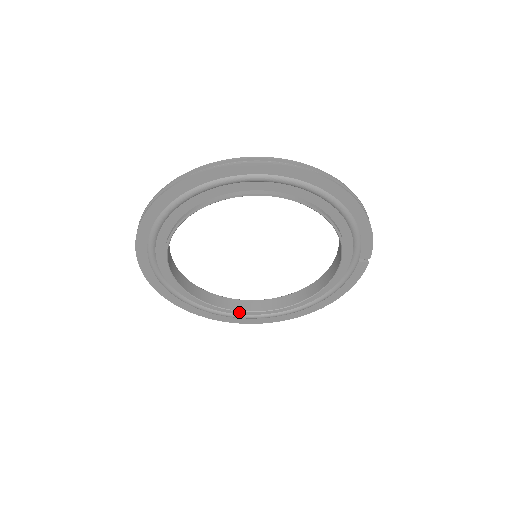
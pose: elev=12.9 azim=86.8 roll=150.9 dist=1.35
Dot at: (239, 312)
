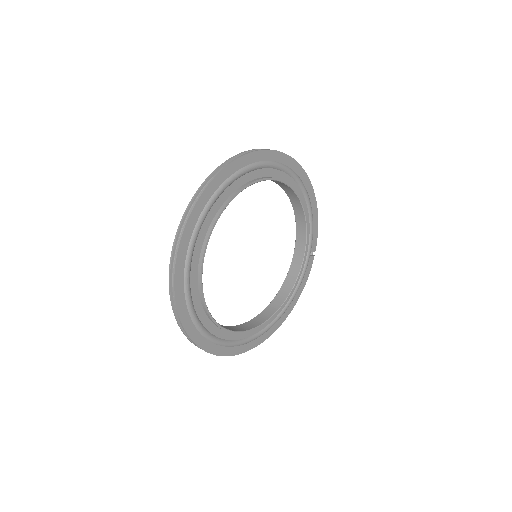
Dot at: (239, 333)
